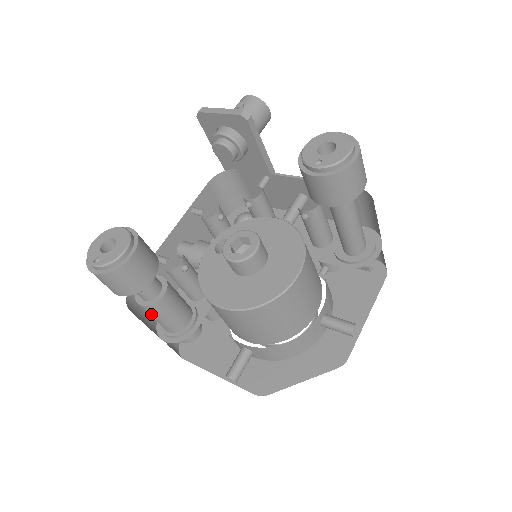
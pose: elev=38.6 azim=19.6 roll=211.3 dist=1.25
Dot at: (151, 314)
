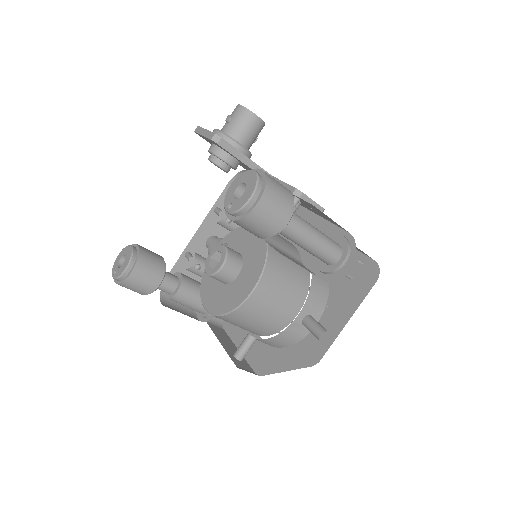
Dot at: (177, 302)
